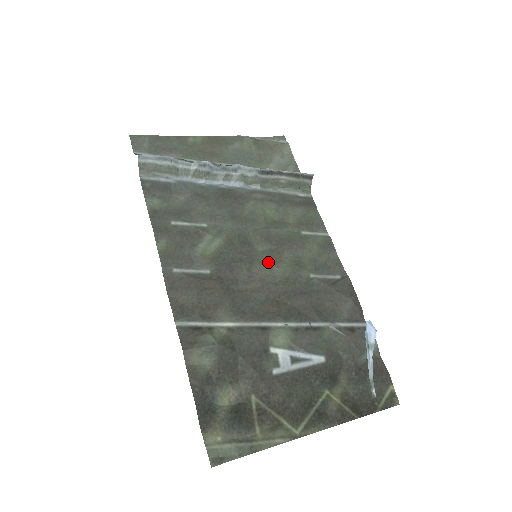
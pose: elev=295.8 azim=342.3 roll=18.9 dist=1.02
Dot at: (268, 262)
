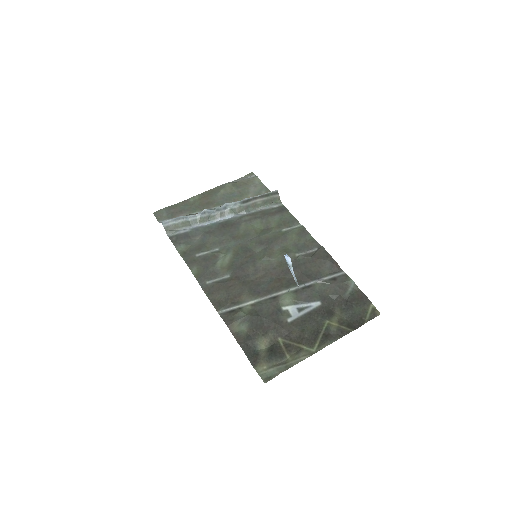
Dot at: (265, 257)
